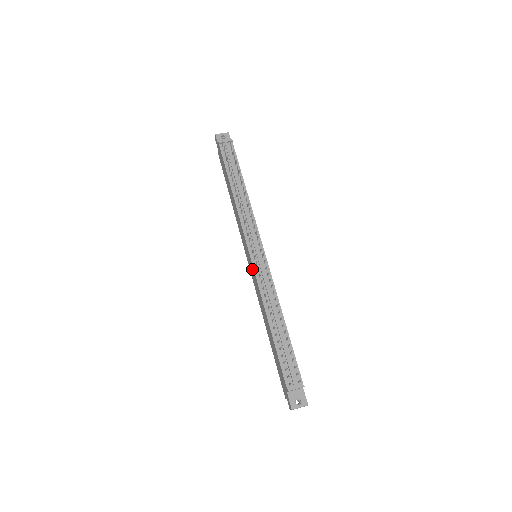
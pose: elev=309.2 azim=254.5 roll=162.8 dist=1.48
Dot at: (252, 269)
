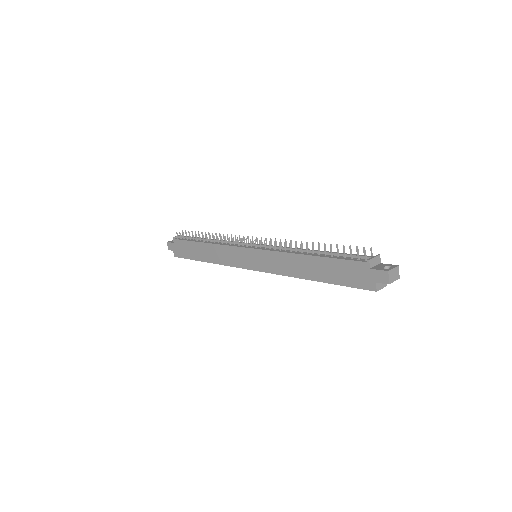
Dot at: (259, 256)
